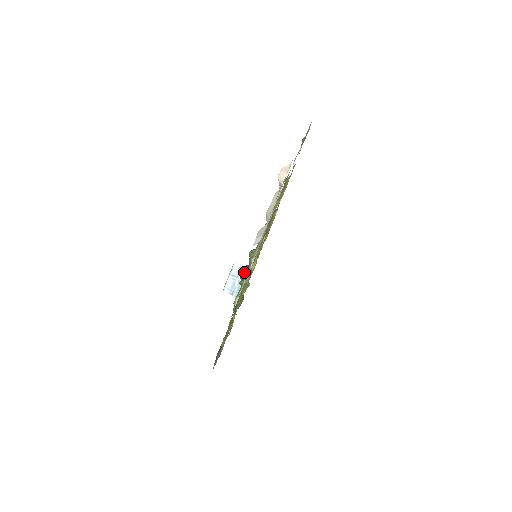
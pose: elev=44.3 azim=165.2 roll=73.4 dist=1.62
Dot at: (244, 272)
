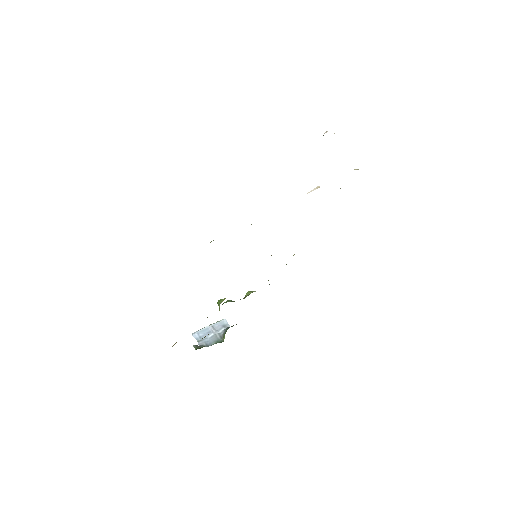
Dot at: (230, 301)
